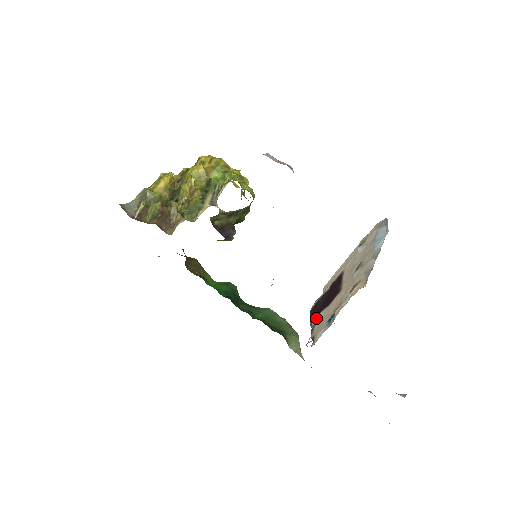
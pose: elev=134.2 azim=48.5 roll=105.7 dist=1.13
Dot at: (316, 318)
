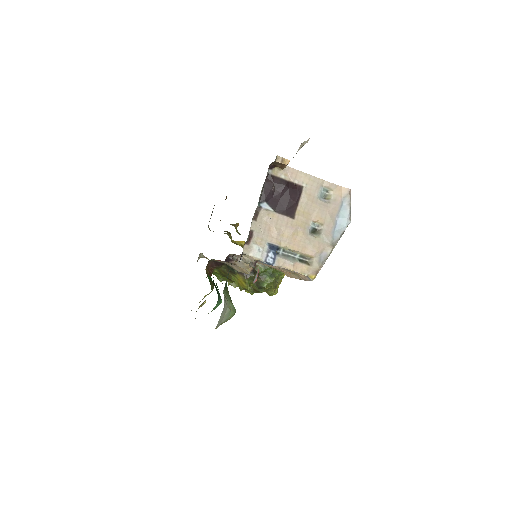
Dot at: (266, 205)
